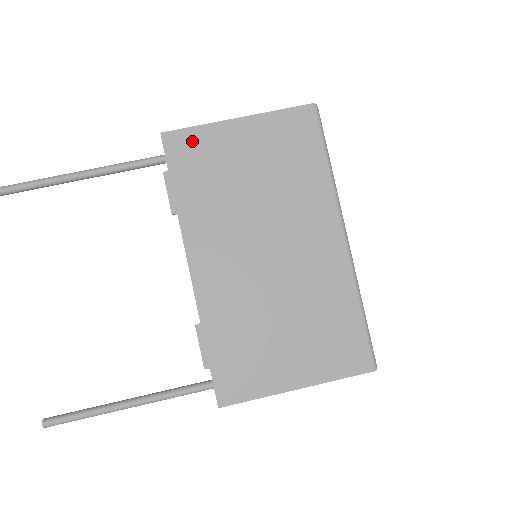
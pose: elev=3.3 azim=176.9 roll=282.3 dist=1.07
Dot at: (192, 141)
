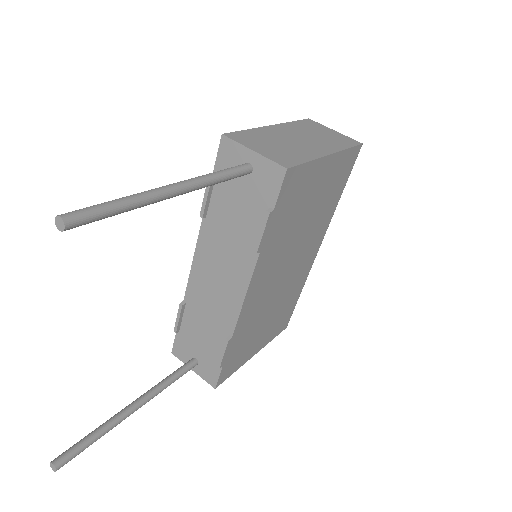
Dot at: (300, 178)
